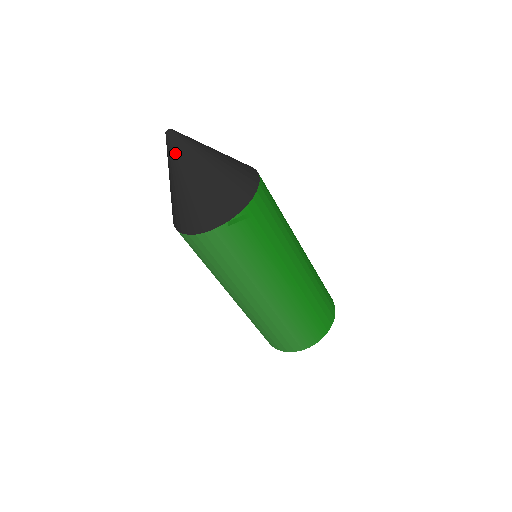
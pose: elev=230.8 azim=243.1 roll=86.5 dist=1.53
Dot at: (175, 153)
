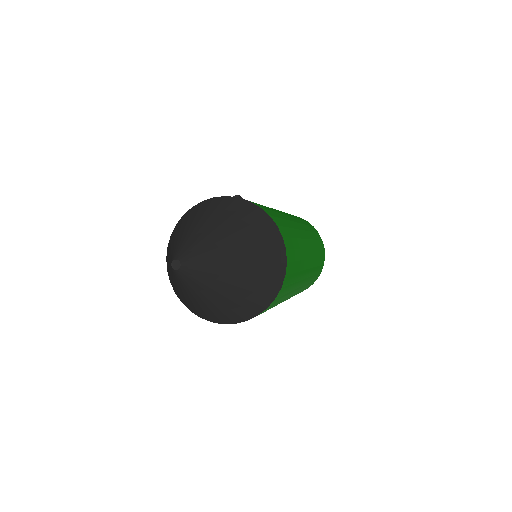
Dot at: (194, 282)
